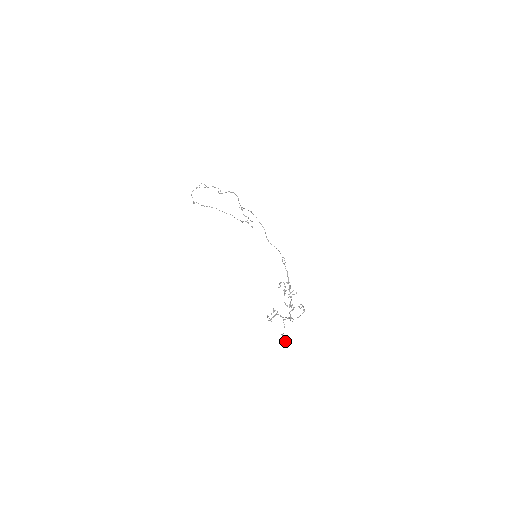
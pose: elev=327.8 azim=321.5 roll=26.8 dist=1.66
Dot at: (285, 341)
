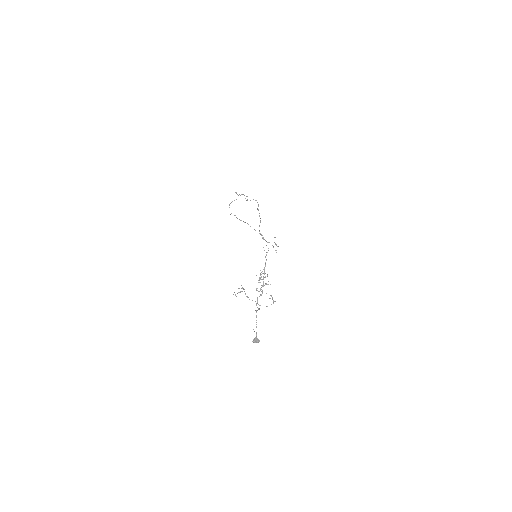
Dot at: (255, 338)
